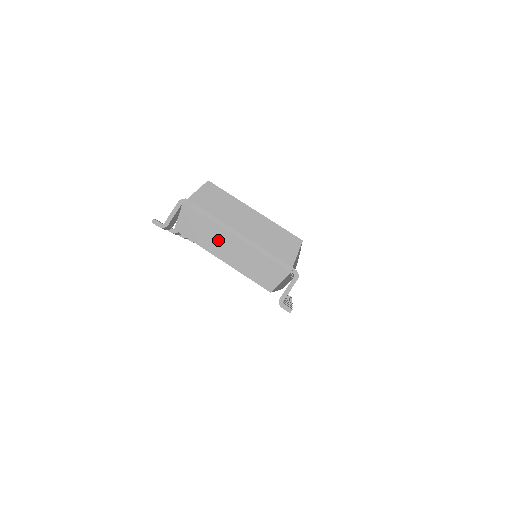
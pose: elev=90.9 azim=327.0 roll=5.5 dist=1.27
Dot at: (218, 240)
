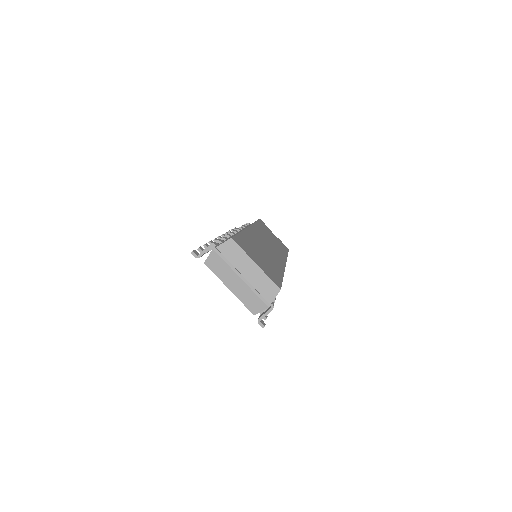
Dot at: (229, 277)
